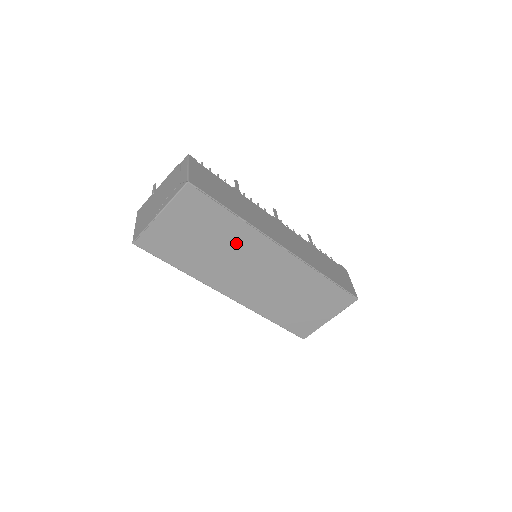
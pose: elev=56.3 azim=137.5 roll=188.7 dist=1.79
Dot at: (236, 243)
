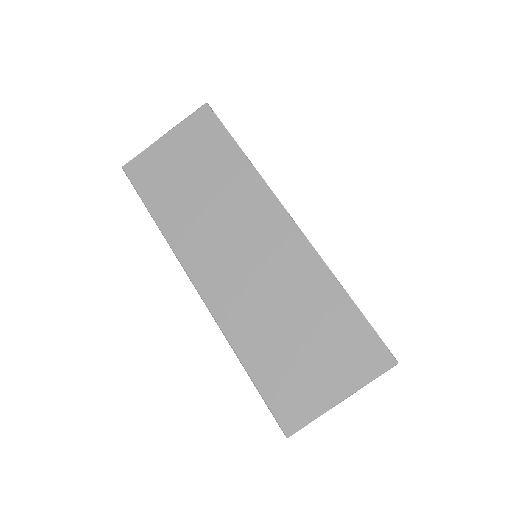
Dot at: (232, 194)
